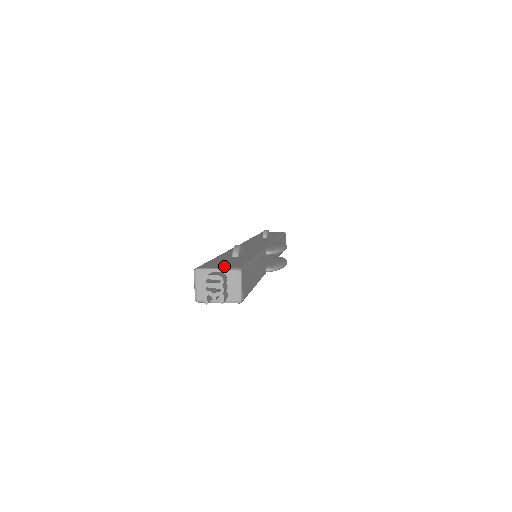
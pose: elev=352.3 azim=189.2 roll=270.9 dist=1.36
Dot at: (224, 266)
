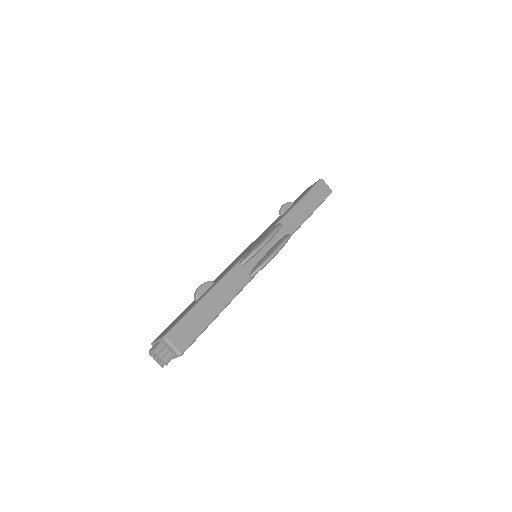
Dot at: (164, 333)
